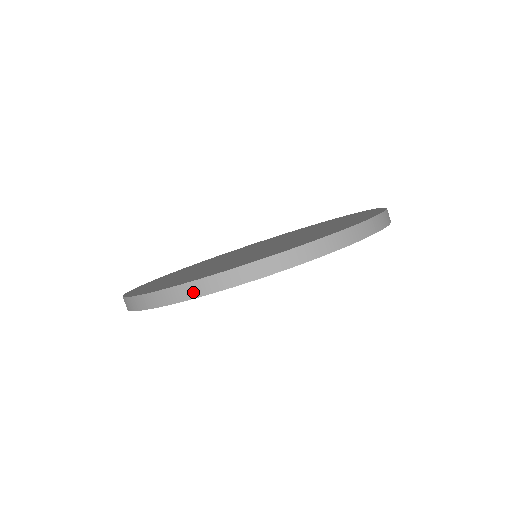
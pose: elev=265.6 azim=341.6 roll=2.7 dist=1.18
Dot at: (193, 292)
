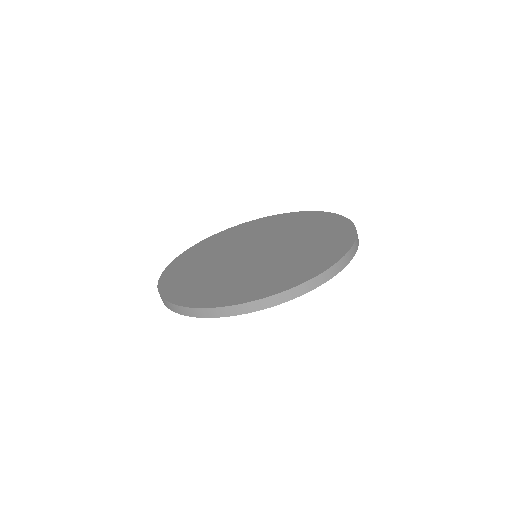
Dot at: (320, 281)
